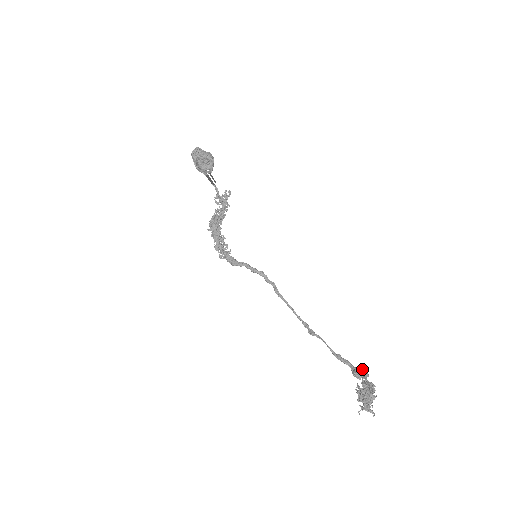
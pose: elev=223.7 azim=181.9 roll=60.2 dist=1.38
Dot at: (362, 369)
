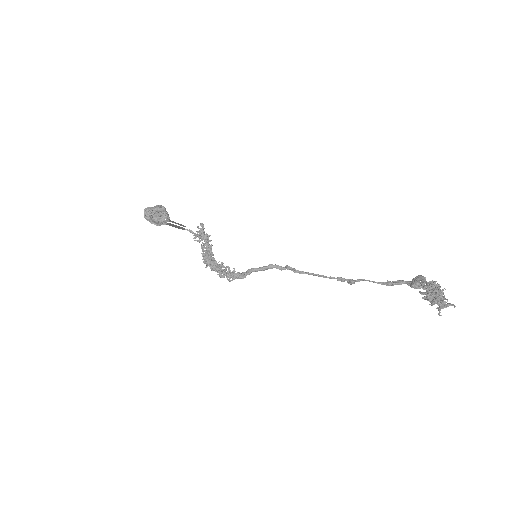
Dot at: (416, 277)
